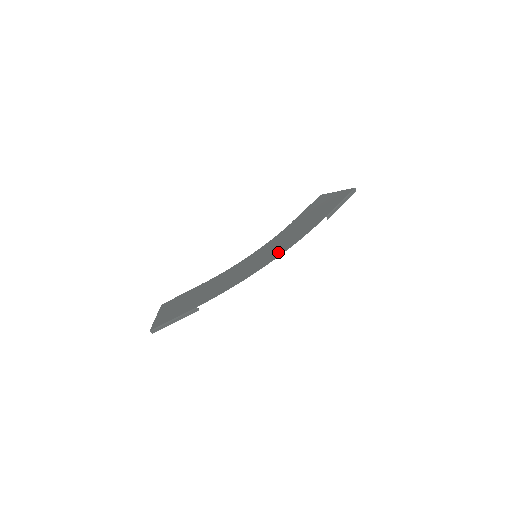
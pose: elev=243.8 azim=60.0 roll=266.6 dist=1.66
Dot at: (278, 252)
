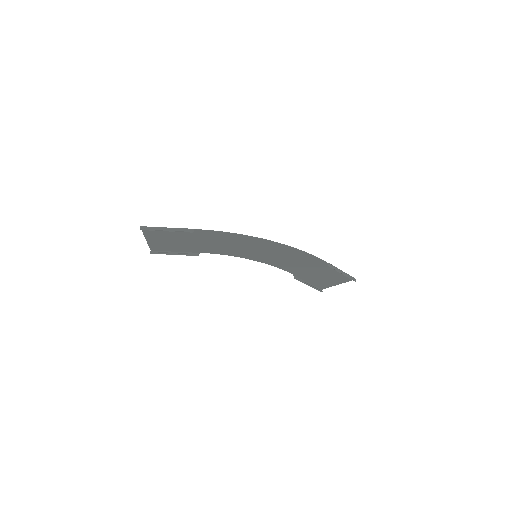
Dot at: (280, 247)
